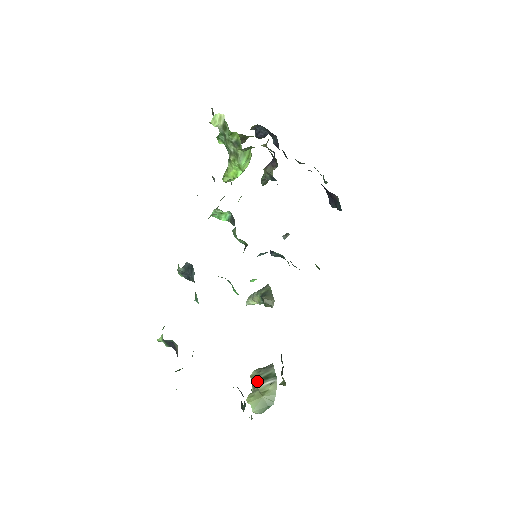
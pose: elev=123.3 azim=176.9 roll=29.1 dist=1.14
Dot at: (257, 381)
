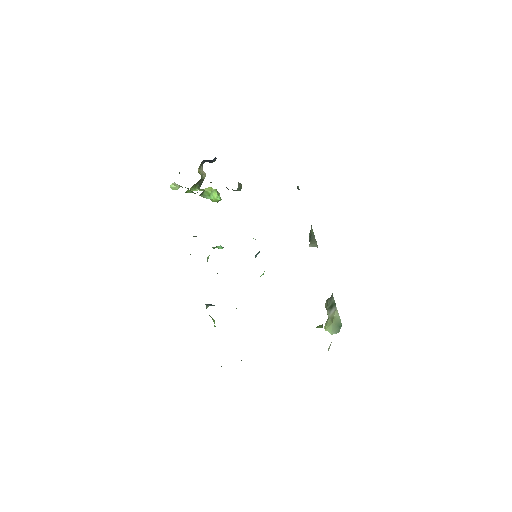
Dot at: (328, 311)
